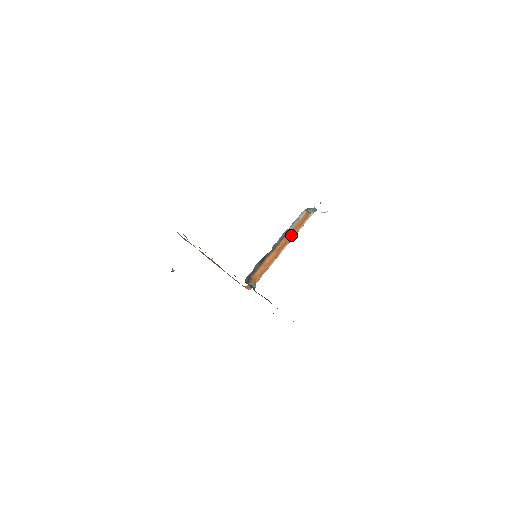
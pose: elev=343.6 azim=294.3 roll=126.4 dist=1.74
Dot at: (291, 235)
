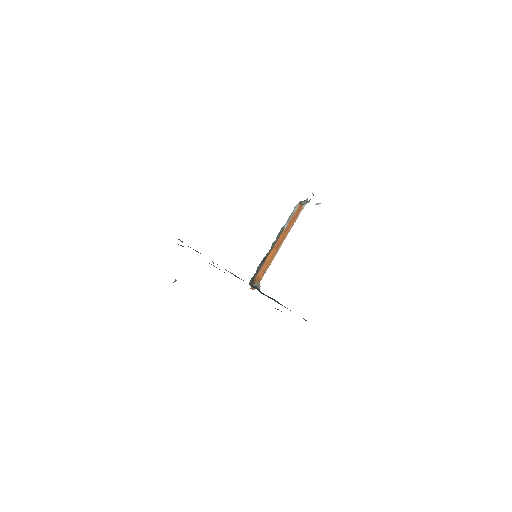
Dot at: (287, 229)
